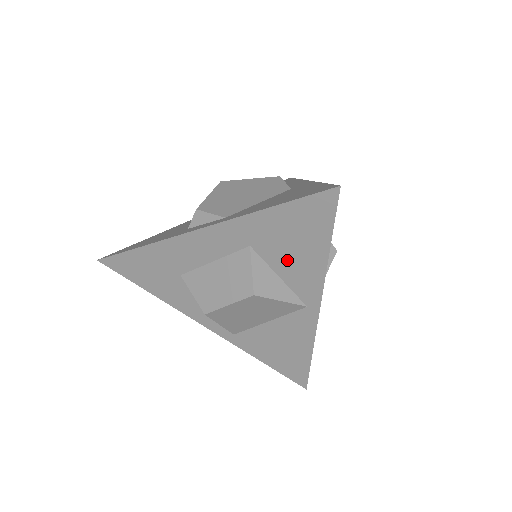
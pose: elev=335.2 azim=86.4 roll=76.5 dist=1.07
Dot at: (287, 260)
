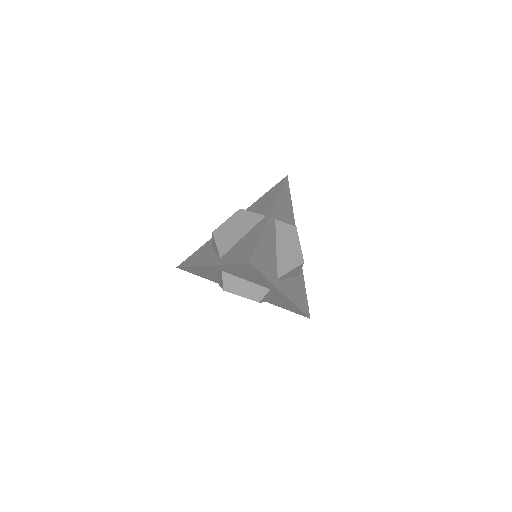
Dot at: (262, 206)
